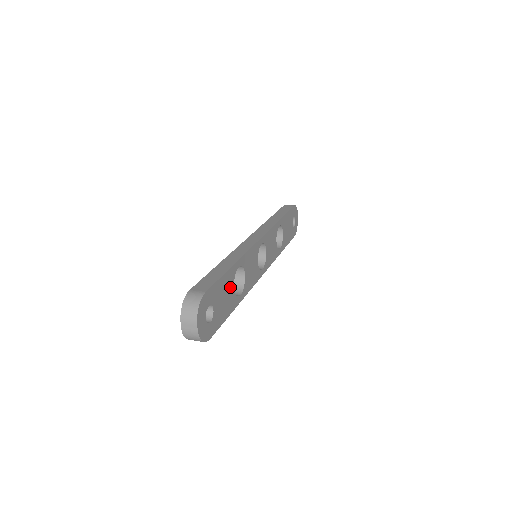
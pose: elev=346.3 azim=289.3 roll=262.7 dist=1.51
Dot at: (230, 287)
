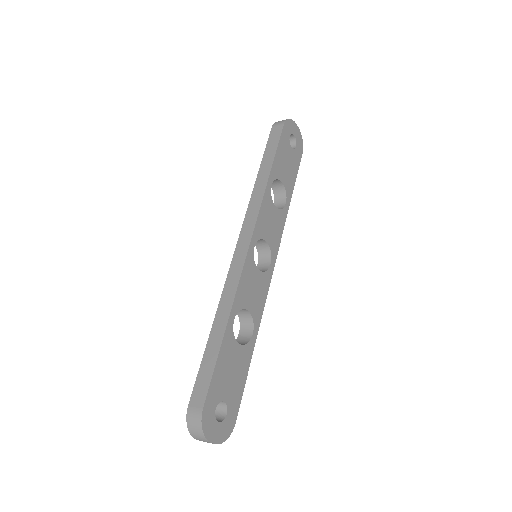
Dot at: (234, 352)
